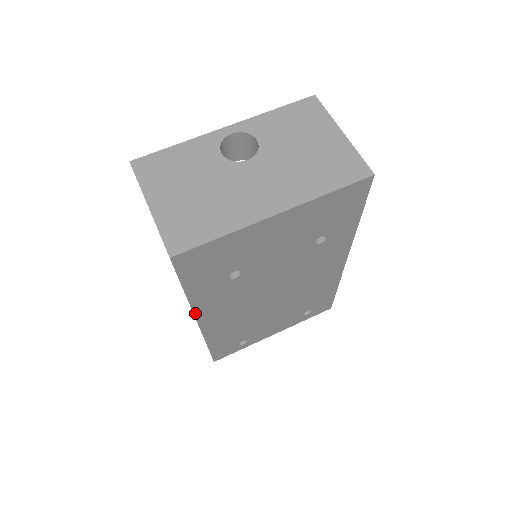
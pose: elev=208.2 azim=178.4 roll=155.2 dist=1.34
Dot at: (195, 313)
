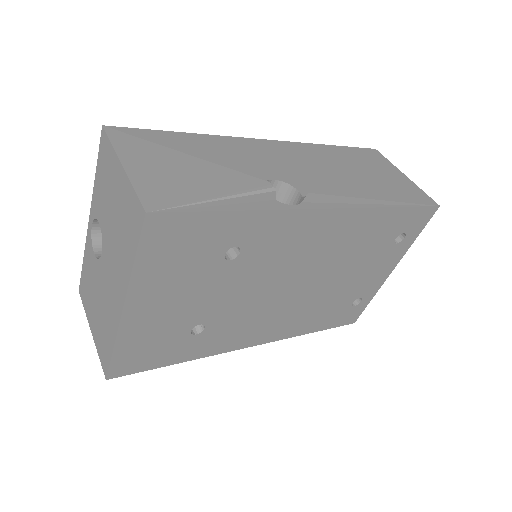
Dot at: (227, 351)
